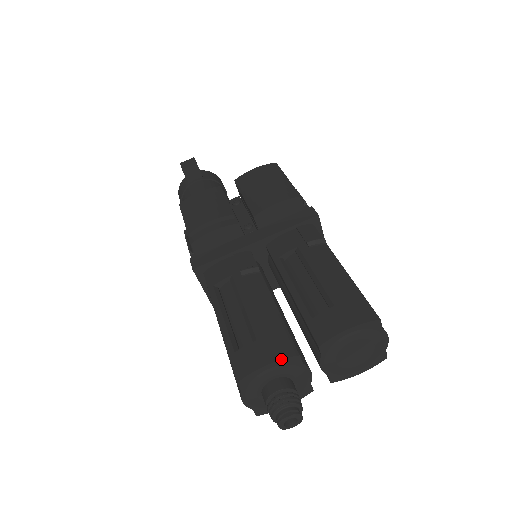
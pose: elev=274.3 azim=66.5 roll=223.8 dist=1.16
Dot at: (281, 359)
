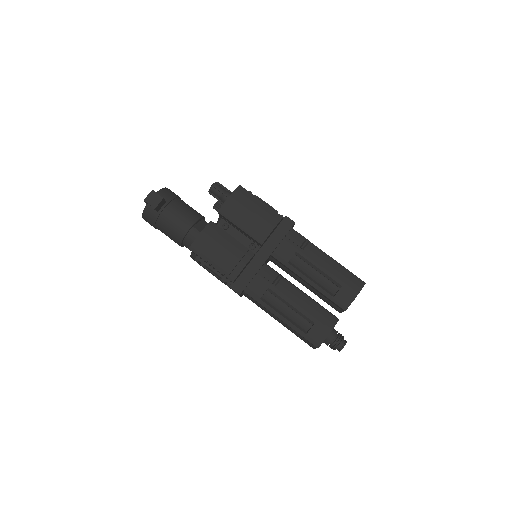
Dot at: occluded
